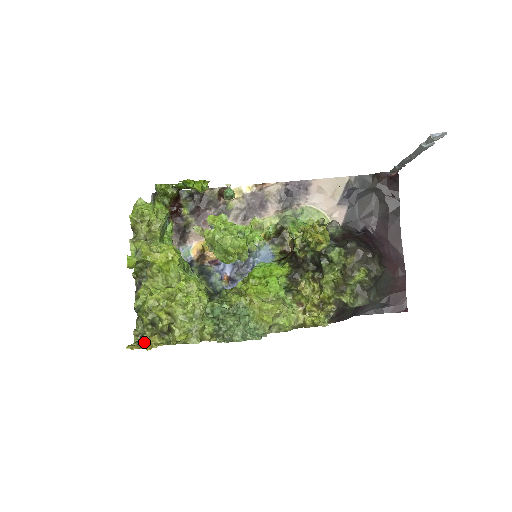
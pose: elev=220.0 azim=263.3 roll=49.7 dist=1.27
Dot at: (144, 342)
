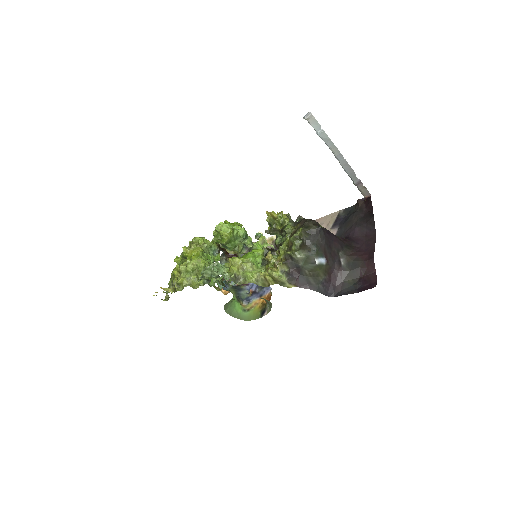
Dot at: (164, 292)
